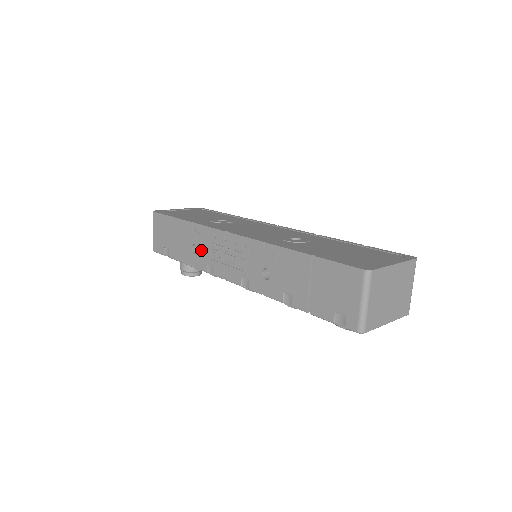
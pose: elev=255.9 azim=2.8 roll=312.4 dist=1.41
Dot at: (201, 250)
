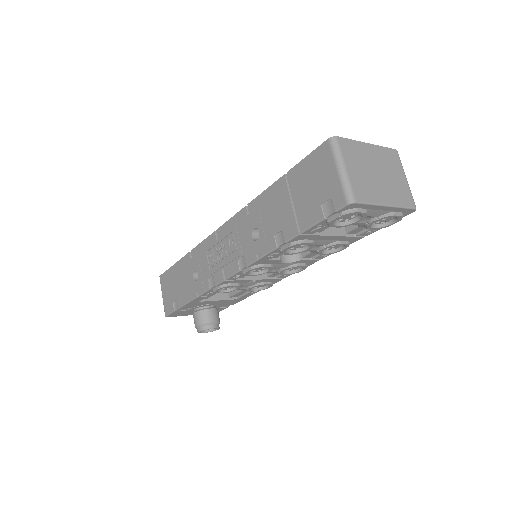
Dot at: (201, 271)
